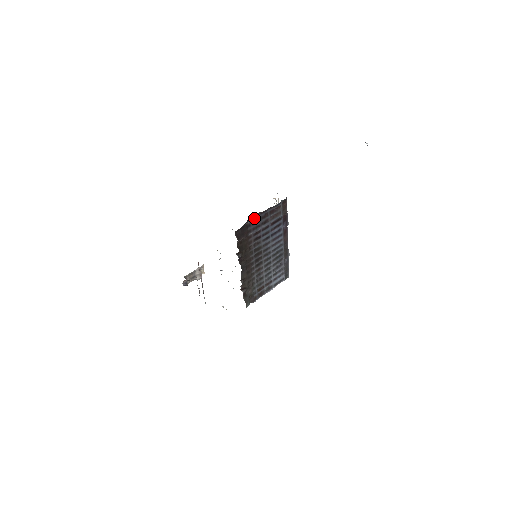
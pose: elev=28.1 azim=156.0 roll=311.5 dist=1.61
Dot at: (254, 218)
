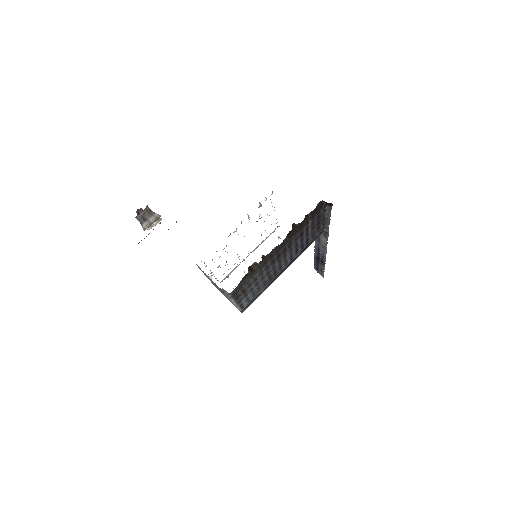
Dot at: (323, 212)
